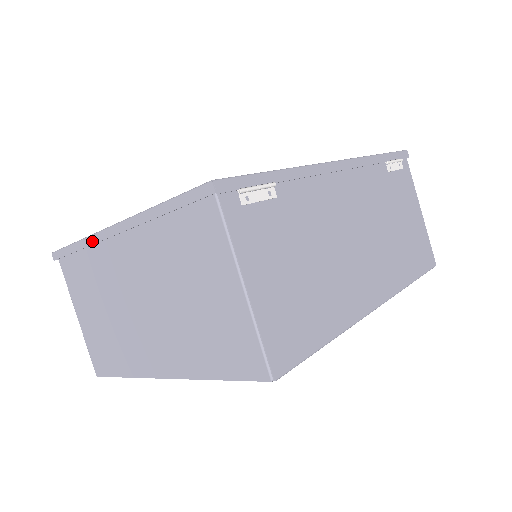
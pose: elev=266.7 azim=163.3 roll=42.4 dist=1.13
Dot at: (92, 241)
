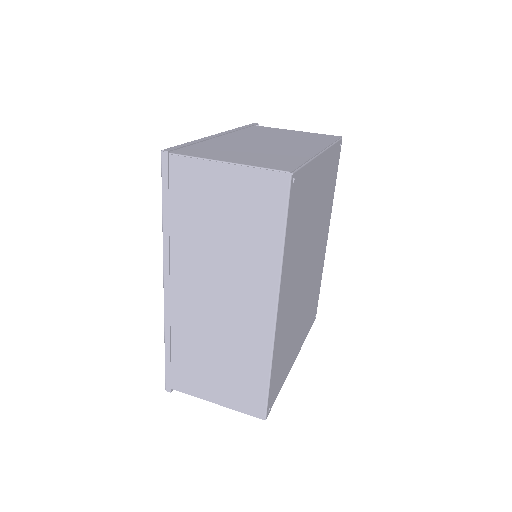
Dot at: (206, 139)
